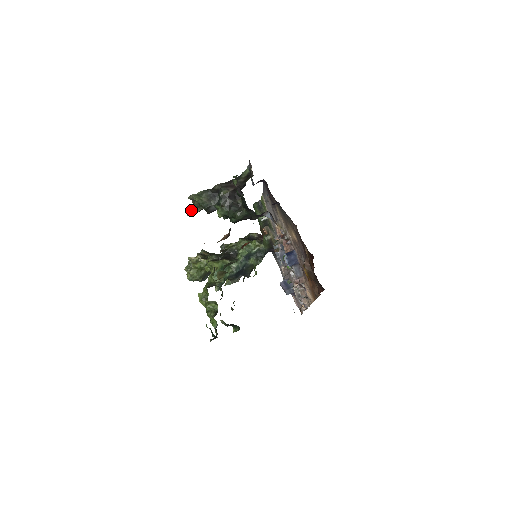
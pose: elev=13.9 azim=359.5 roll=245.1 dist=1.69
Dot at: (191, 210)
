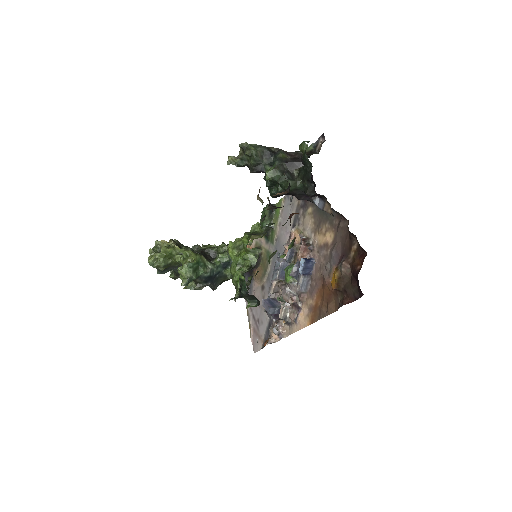
Dot at: (235, 160)
